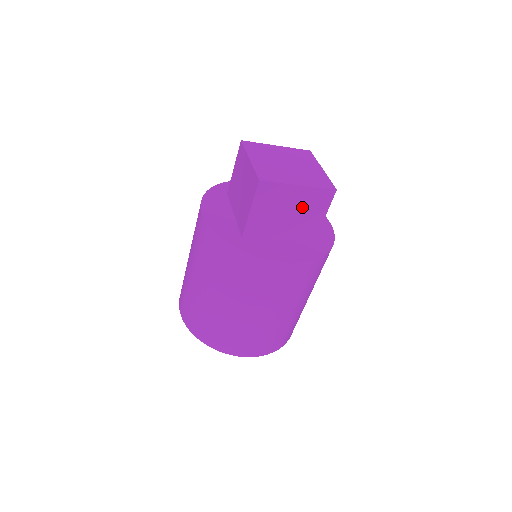
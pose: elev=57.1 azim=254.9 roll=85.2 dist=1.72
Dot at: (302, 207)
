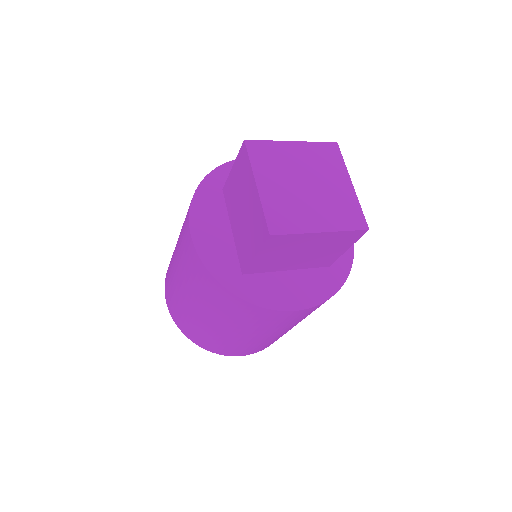
Dot at: (321, 246)
